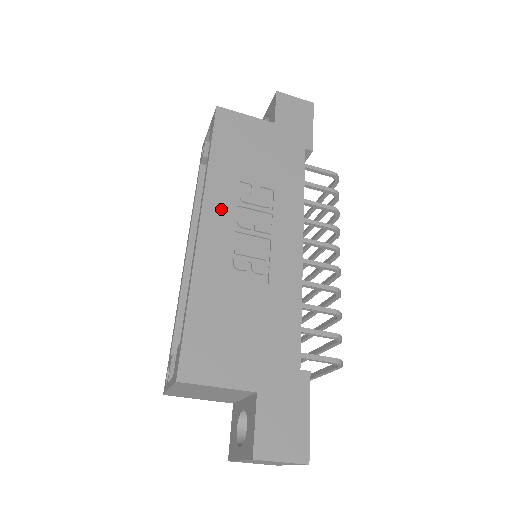
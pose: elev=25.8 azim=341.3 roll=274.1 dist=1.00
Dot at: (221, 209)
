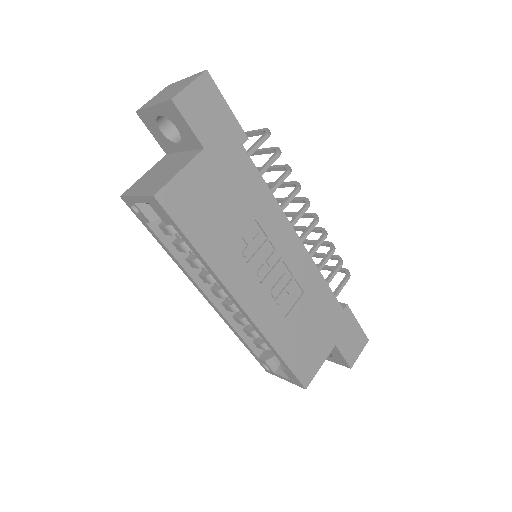
Dot at: (244, 283)
